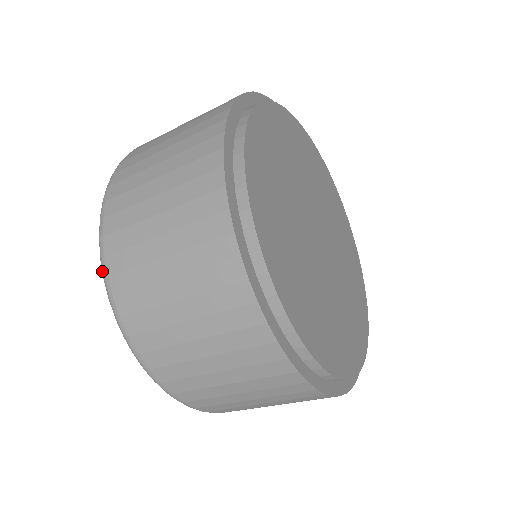
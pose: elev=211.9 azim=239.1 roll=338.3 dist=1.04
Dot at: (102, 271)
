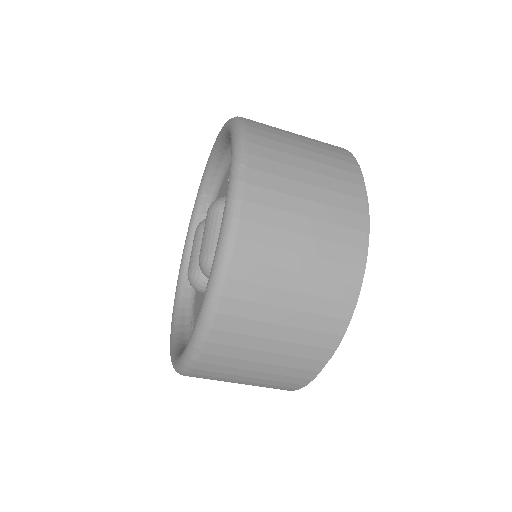
Dot at: (232, 210)
